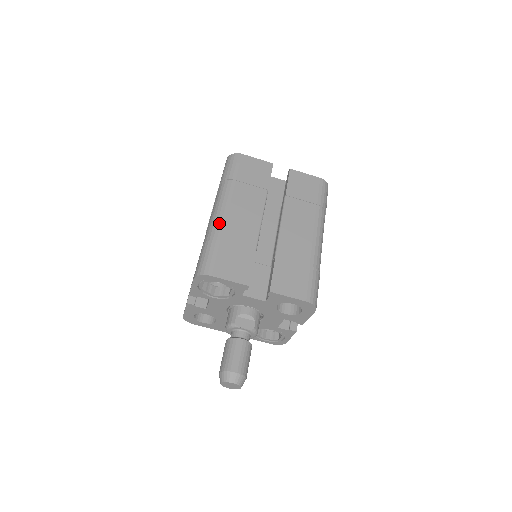
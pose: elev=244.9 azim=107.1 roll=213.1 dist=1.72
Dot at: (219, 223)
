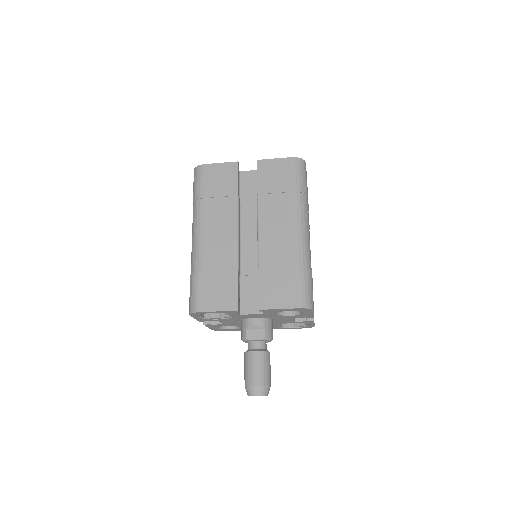
Dot at: (197, 252)
